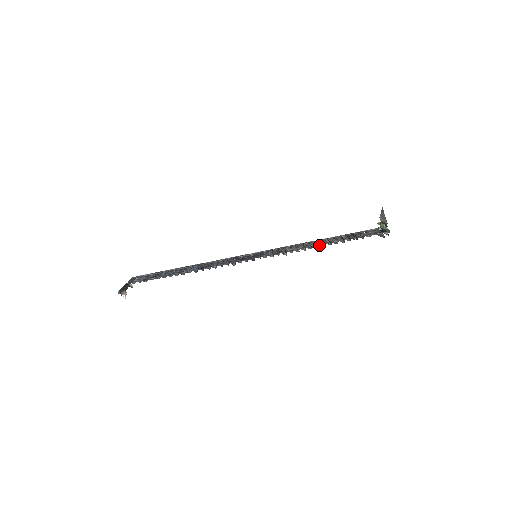
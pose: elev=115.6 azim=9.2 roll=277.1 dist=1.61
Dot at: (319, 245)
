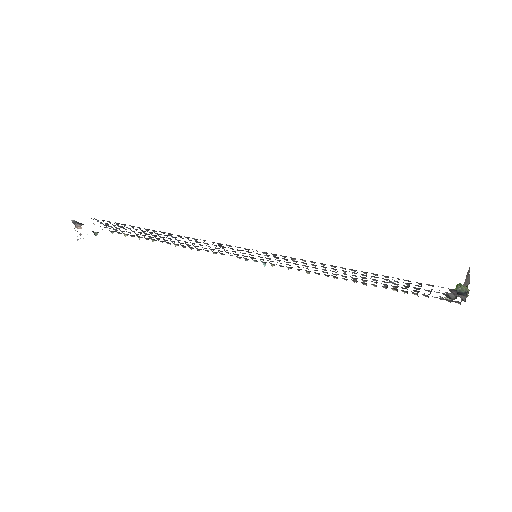
Dot at: occluded
